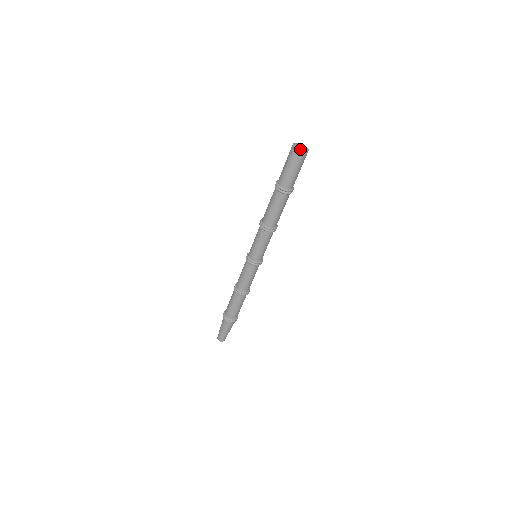
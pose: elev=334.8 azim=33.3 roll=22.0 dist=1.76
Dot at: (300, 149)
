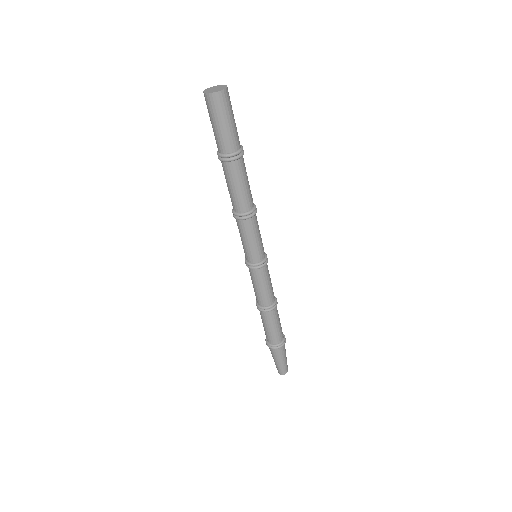
Dot at: (216, 91)
